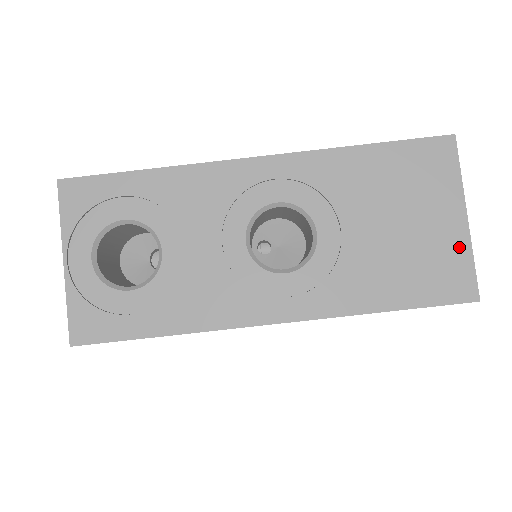
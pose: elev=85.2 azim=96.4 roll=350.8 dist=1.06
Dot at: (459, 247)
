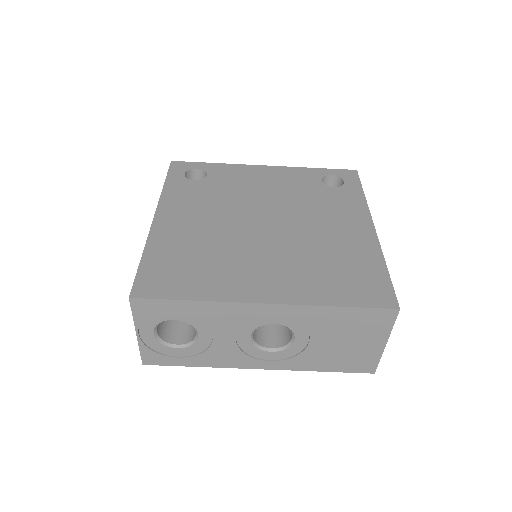
Dot at: (375, 354)
